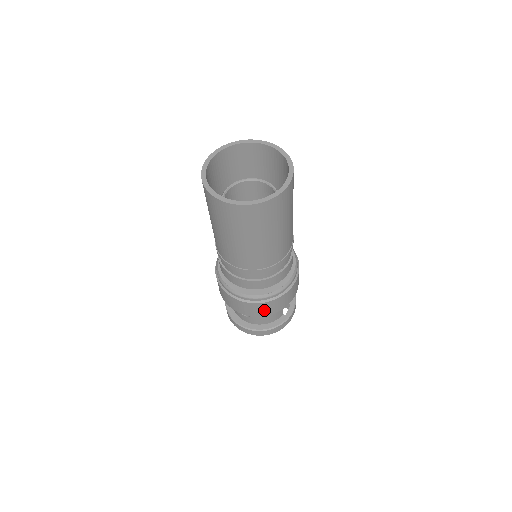
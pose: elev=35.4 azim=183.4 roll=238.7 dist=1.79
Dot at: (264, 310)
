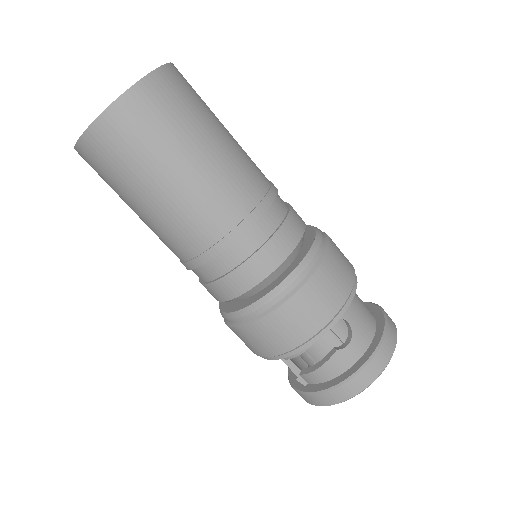
Dot at: (342, 271)
